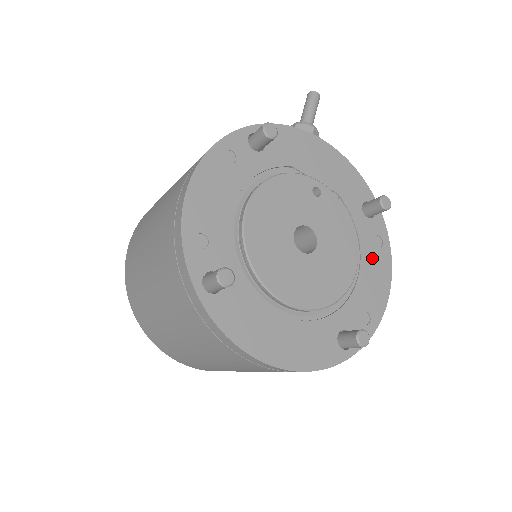
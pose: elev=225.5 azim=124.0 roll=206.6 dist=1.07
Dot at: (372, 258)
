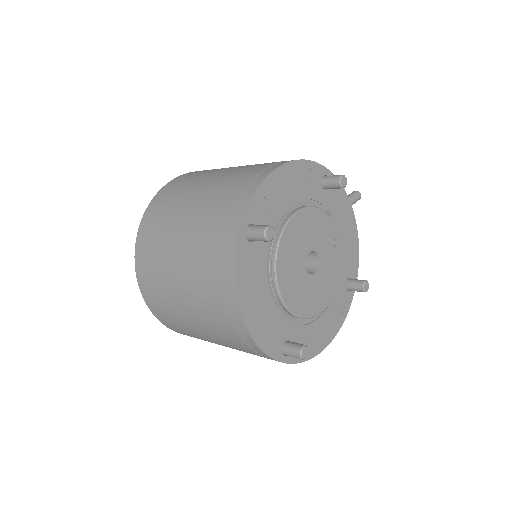
Dot at: (332, 315)
